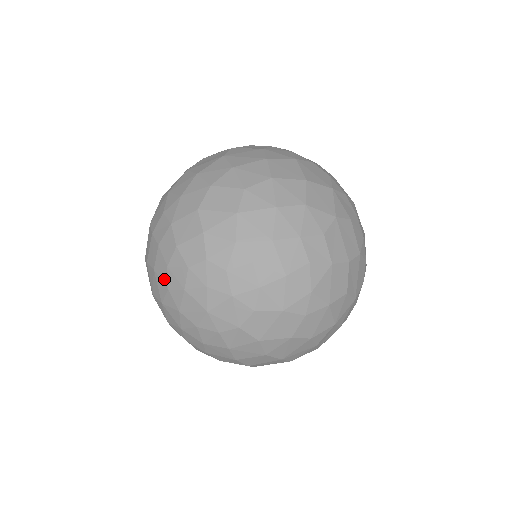
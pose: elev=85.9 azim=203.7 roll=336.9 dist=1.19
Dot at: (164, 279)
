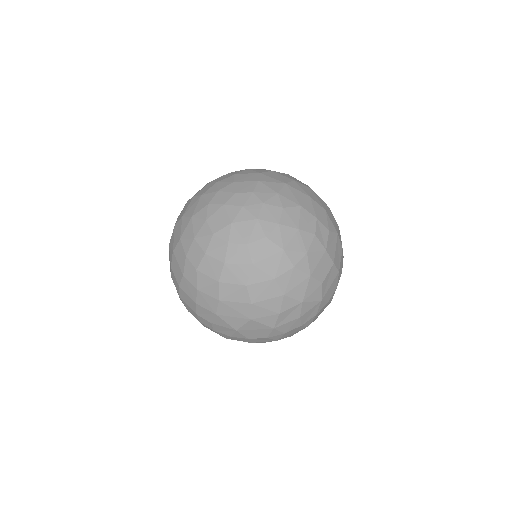
Dot at: (209, 199)
